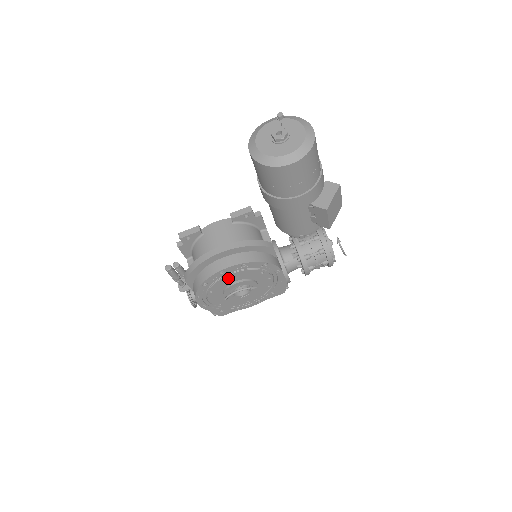
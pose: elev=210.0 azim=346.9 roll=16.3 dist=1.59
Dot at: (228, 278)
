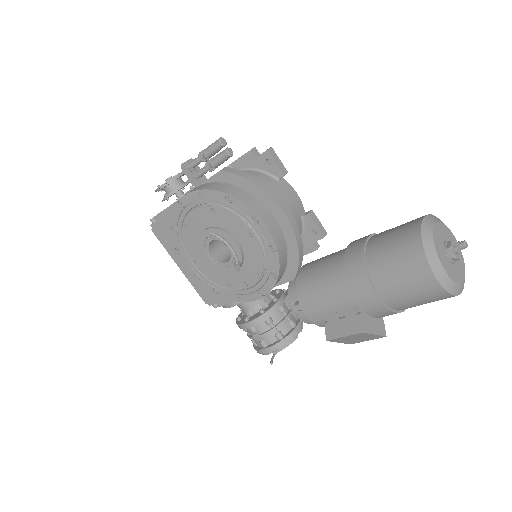
Dot at: (244, 230)
